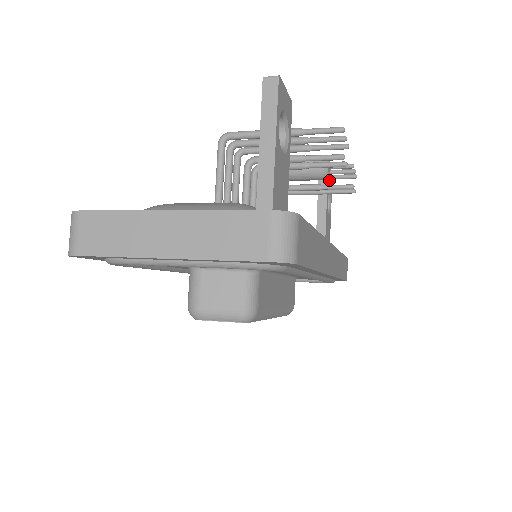
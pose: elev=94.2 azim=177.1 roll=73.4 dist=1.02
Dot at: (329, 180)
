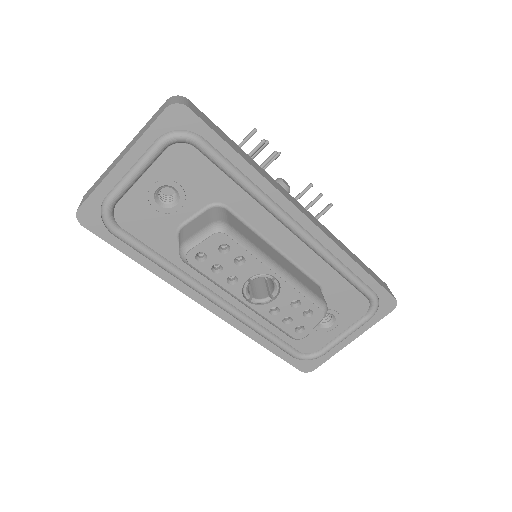
Dot at: occluded
